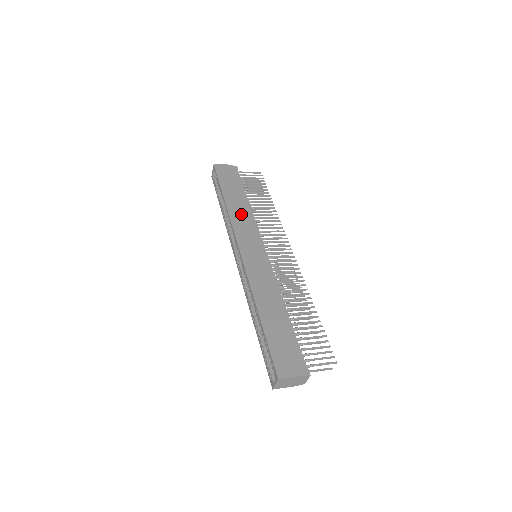
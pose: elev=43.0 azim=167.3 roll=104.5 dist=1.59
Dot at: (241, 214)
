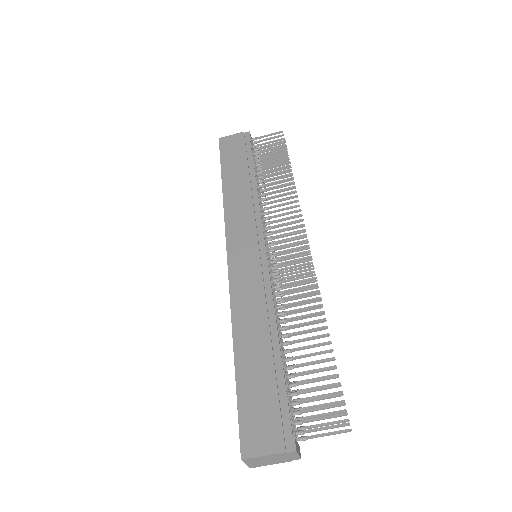
Dot at: (240, 199)
